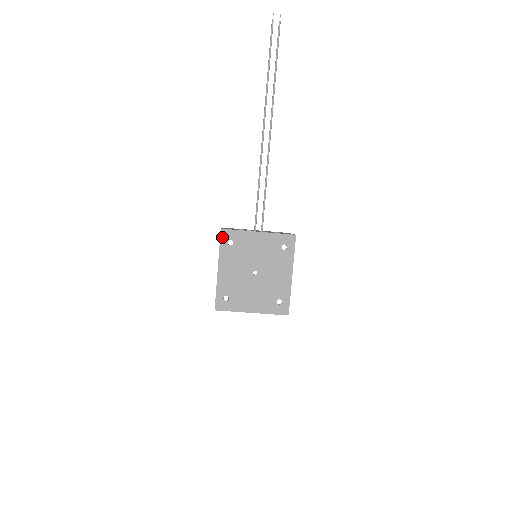
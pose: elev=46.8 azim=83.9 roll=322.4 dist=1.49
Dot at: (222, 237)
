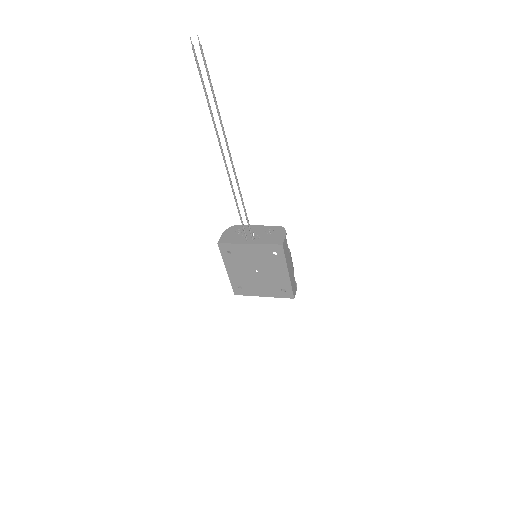
Dot at: (221, 249)
